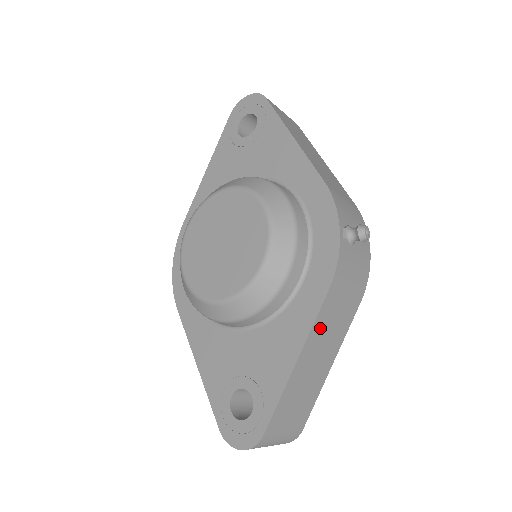
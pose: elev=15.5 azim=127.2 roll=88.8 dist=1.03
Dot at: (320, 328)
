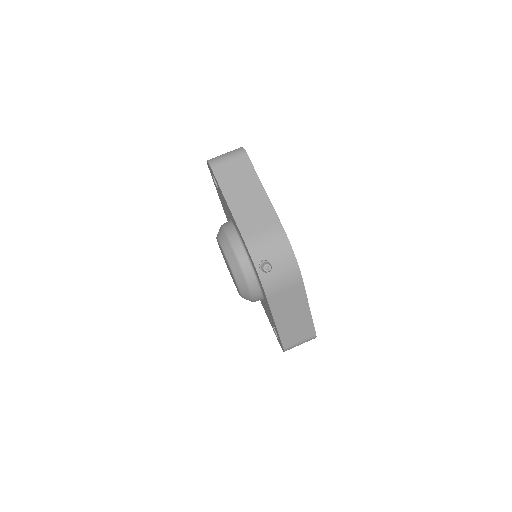
Dot at: (278, 308)
